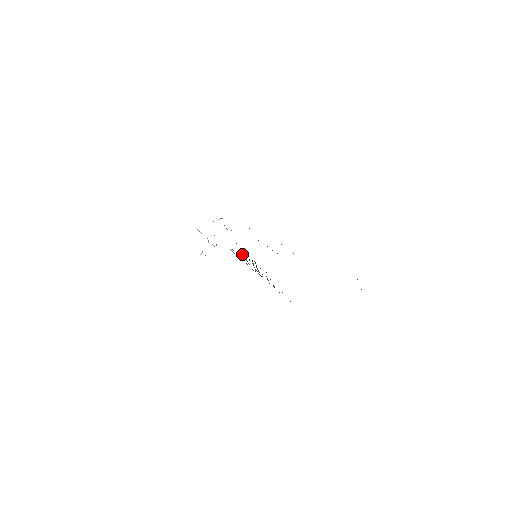
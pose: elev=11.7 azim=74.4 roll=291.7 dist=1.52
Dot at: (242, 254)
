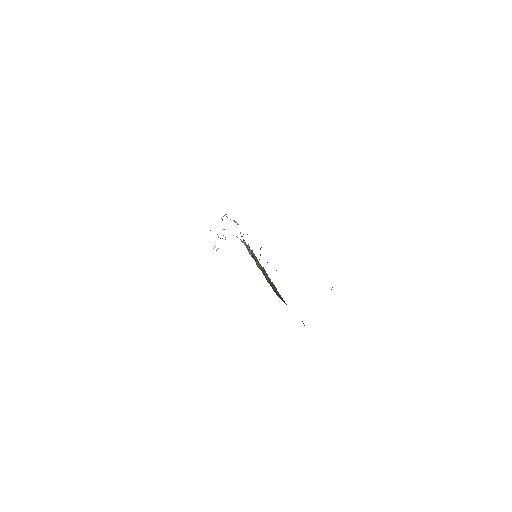
Dot at: (247, 248)
